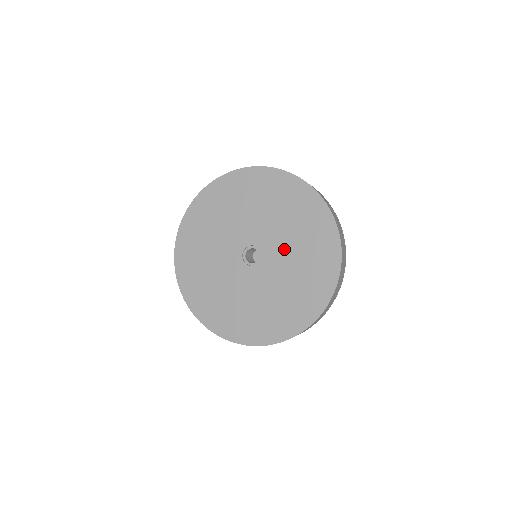
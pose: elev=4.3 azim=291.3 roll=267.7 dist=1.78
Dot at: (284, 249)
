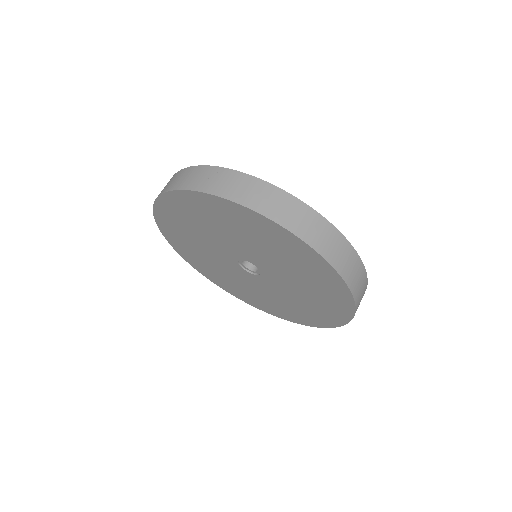
Dot at: (281, 273)
